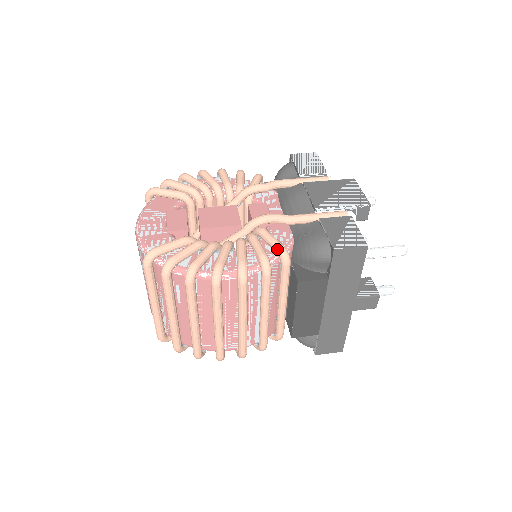
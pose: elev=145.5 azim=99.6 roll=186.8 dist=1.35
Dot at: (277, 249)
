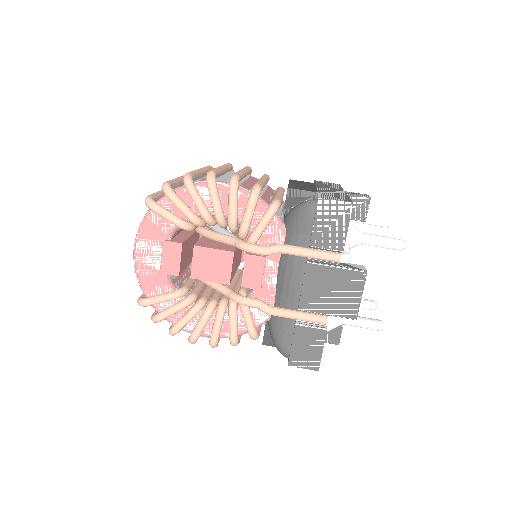
Dot at: (248, 333)
